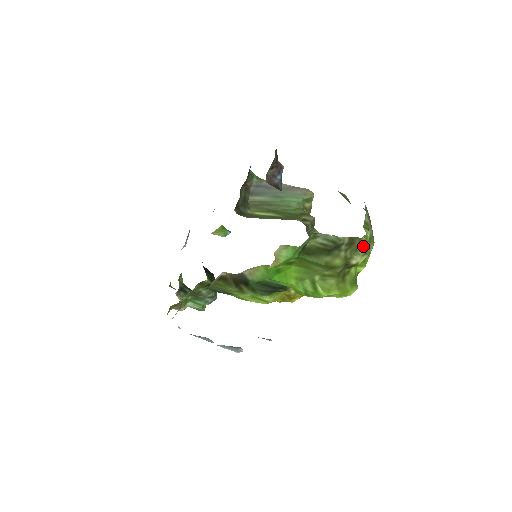
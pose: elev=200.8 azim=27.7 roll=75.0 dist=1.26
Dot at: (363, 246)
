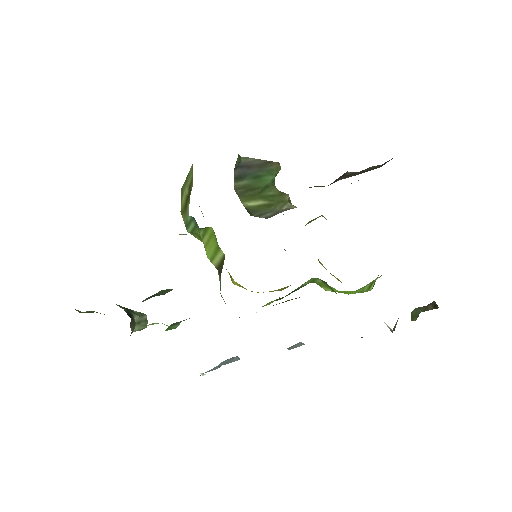
Dot at: occluded
